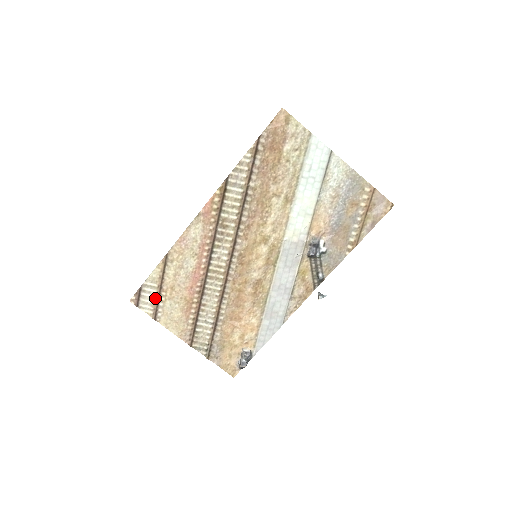
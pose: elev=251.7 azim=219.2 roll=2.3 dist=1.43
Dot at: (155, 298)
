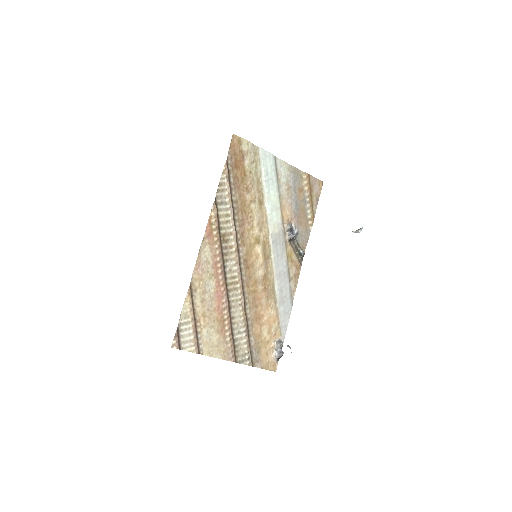
Dot at: (193, 332)
